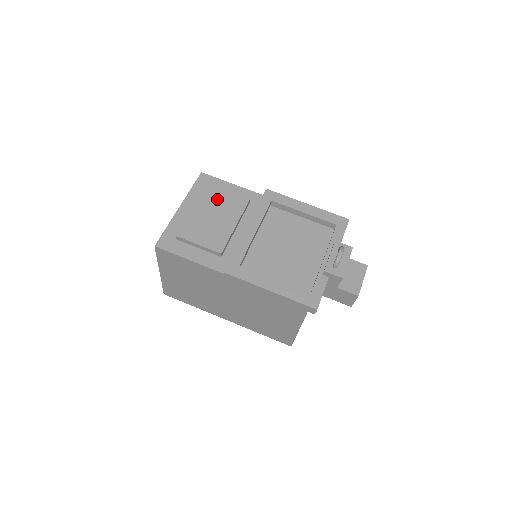
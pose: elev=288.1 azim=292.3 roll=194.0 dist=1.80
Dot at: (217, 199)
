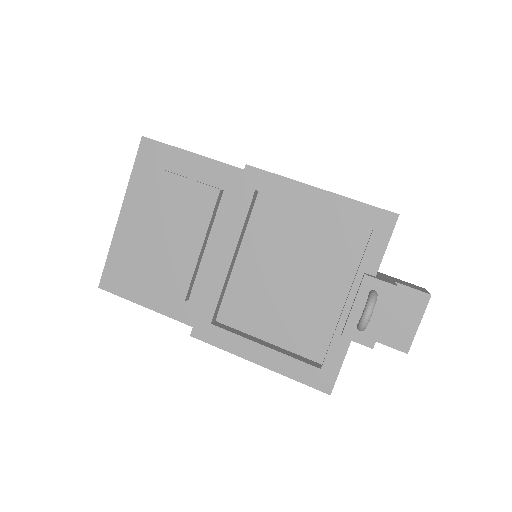
Dot at: (168, 197)
